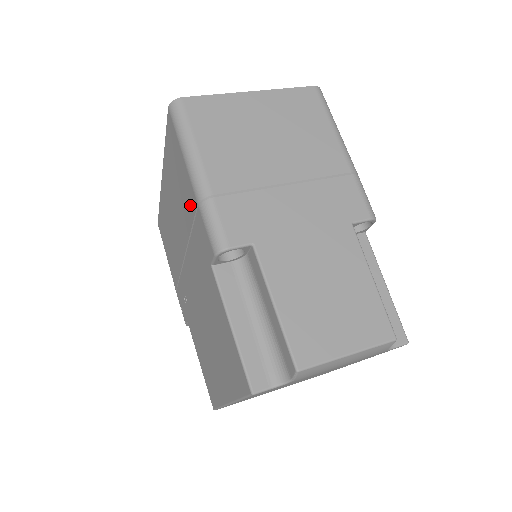
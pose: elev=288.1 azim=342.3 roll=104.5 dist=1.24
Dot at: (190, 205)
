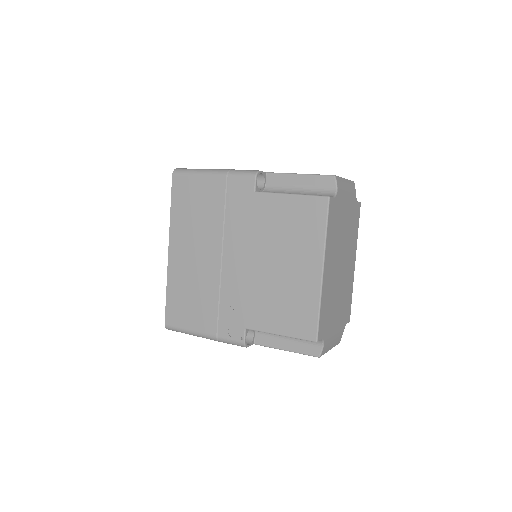
Dot at: (218, 193)
